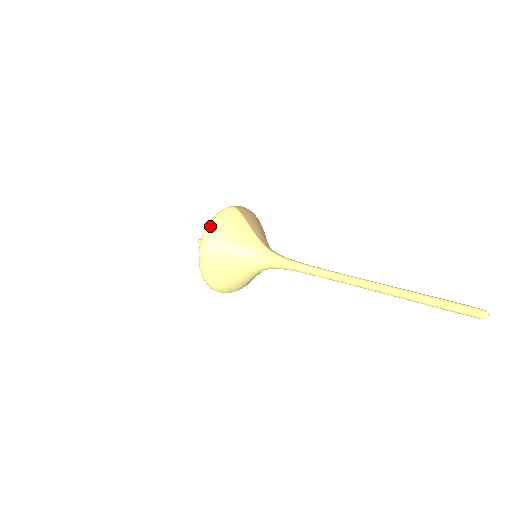
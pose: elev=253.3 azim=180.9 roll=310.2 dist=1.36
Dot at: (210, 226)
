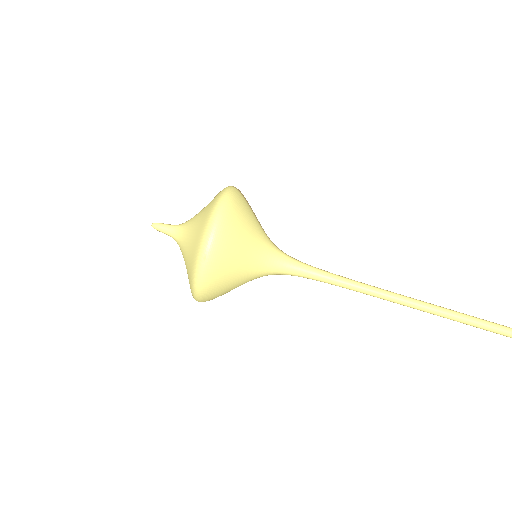
Dot at: (222, 211)
